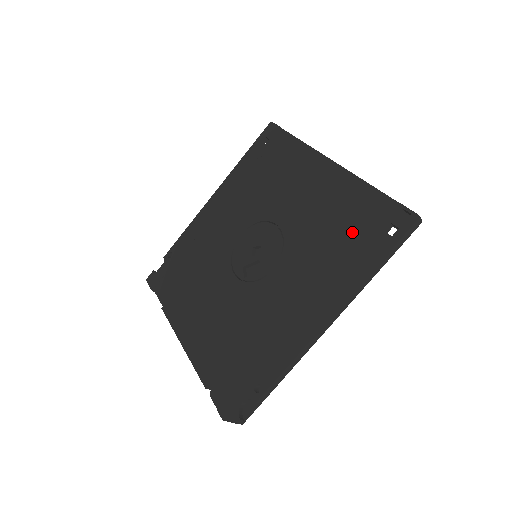
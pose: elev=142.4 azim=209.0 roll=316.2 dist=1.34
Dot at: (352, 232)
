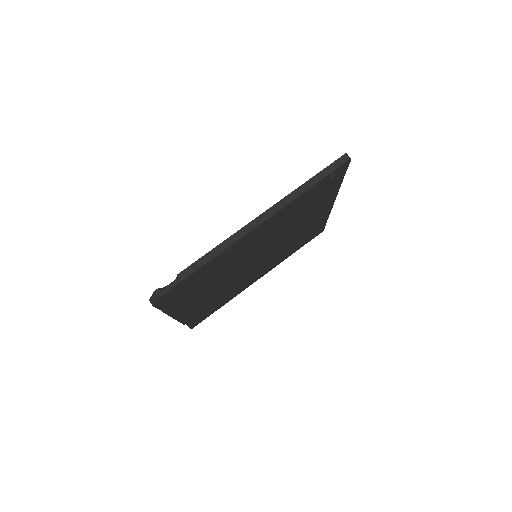
Dot at: occluded
